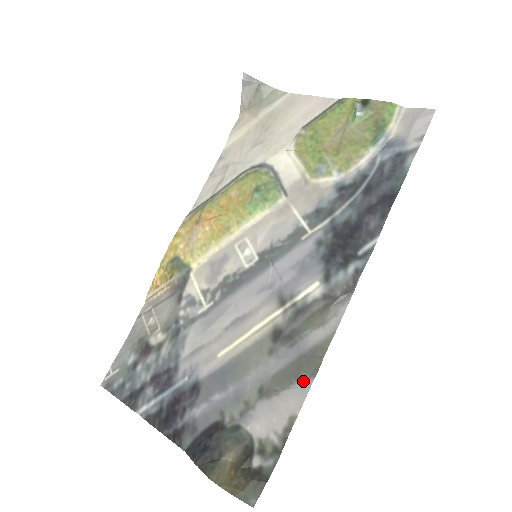
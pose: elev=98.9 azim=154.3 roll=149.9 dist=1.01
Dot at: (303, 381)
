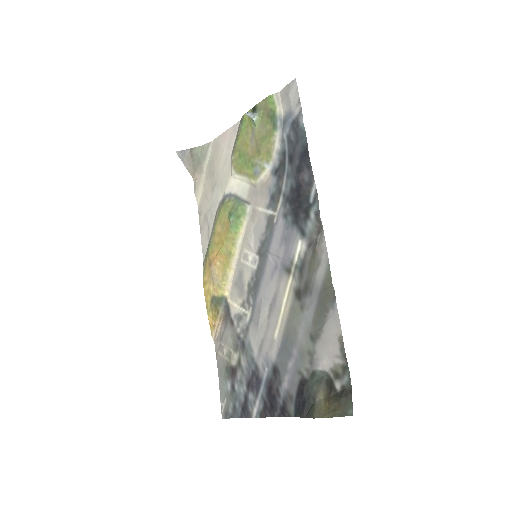
Dot at: (331, 309)
